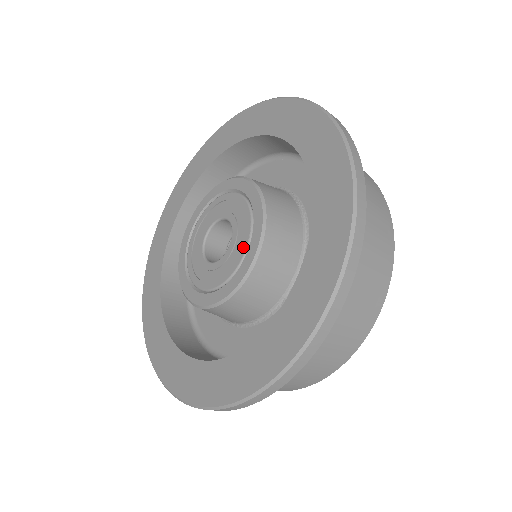
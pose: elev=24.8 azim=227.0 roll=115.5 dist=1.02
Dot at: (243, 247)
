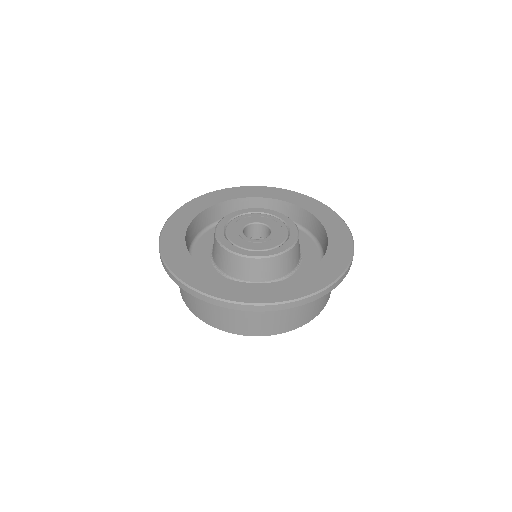
Dot at: (265, 247)
